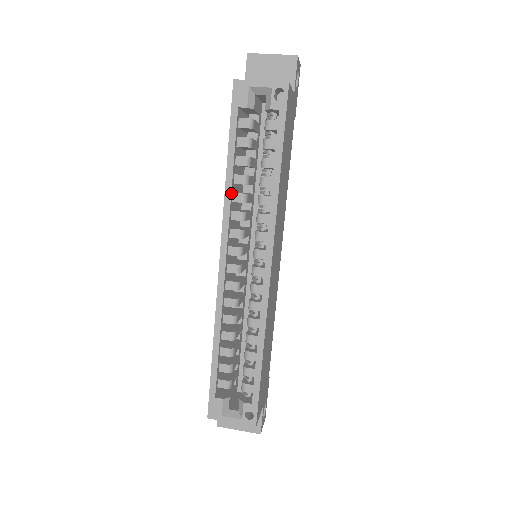
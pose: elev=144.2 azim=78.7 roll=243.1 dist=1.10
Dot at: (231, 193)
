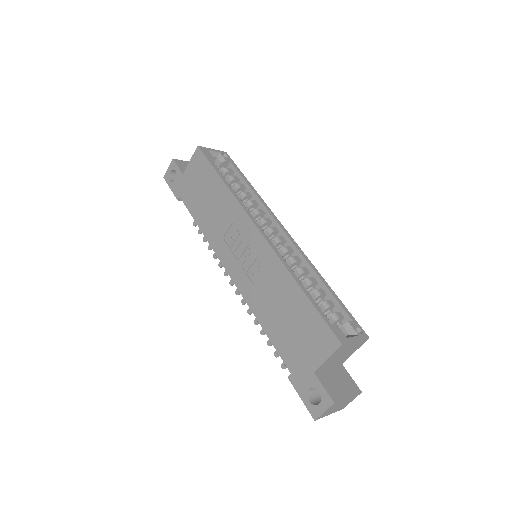
Dot at: (236, 195)
